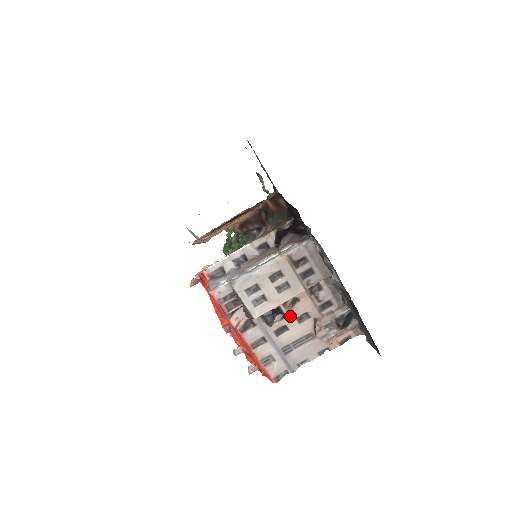
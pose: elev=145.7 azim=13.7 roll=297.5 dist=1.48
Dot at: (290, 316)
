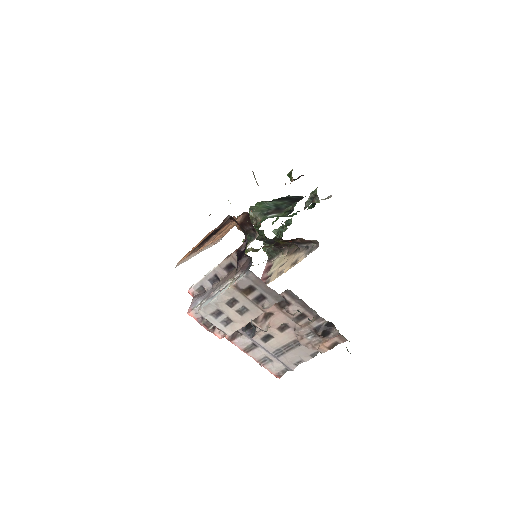
Dot at: (266, 329)
